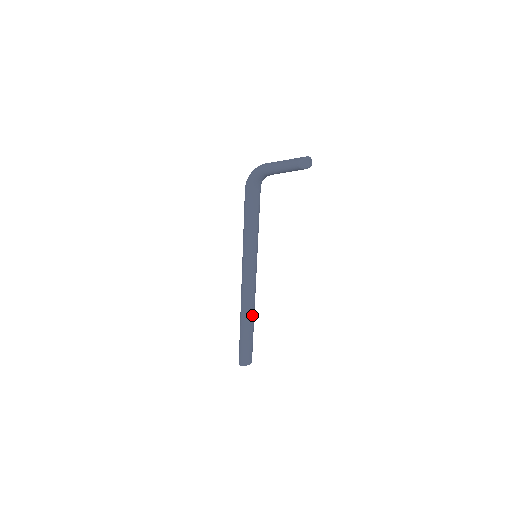
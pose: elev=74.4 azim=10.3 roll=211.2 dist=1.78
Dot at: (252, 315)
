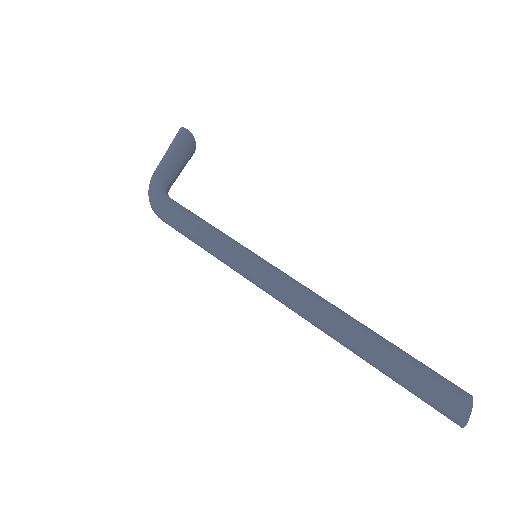
Dot at: (355, 320)
